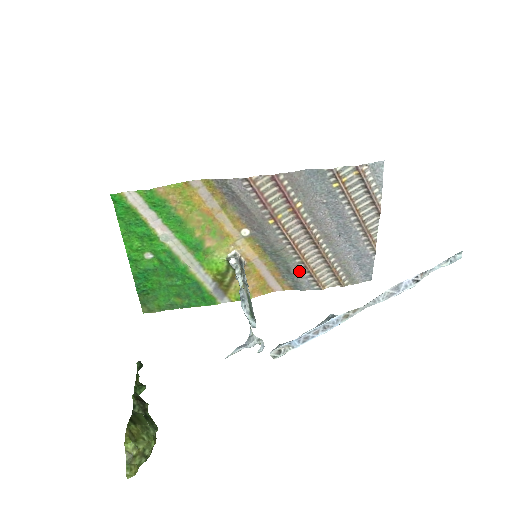
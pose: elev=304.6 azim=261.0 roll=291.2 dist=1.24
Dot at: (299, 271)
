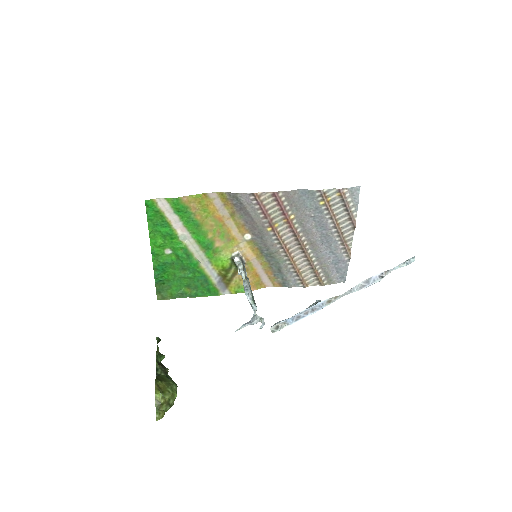
Dot at: (288, 271)
